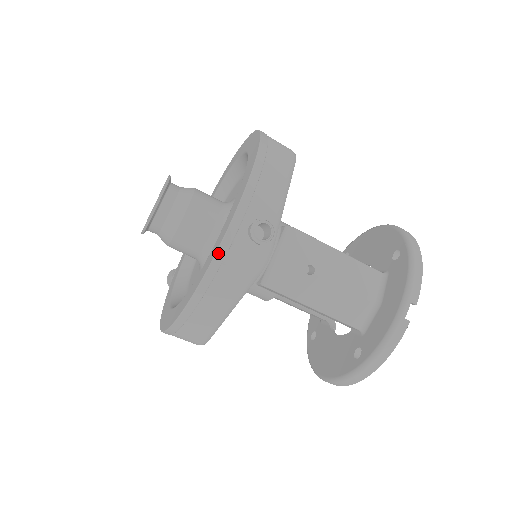
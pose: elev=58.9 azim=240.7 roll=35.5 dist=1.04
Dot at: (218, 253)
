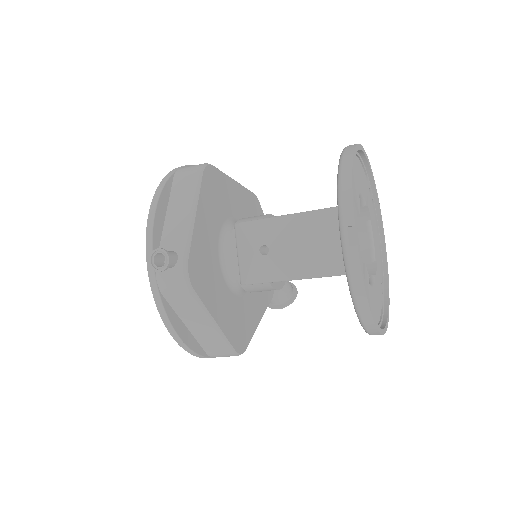
Dot at: (153, 292)
